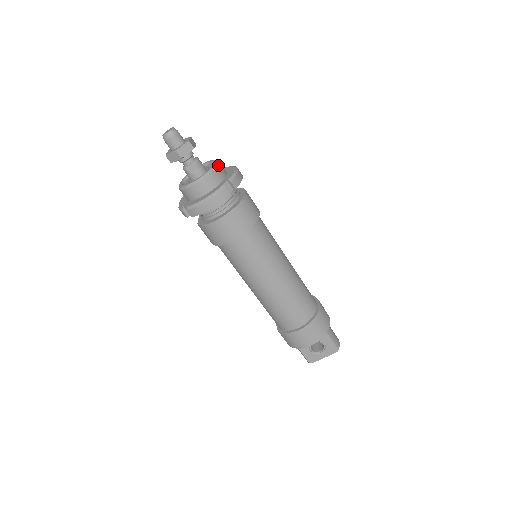
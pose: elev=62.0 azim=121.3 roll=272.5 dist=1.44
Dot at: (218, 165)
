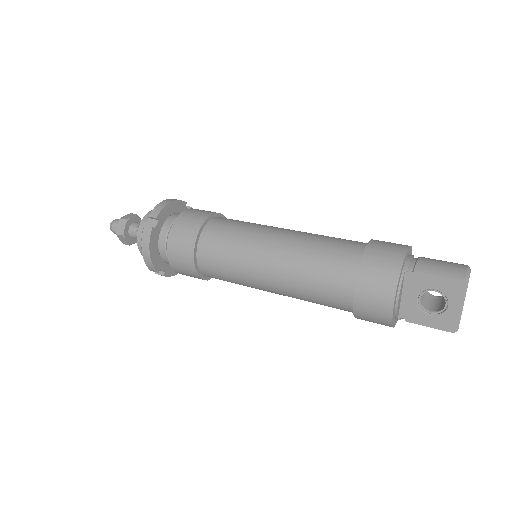
Dot at: (148, 213)
